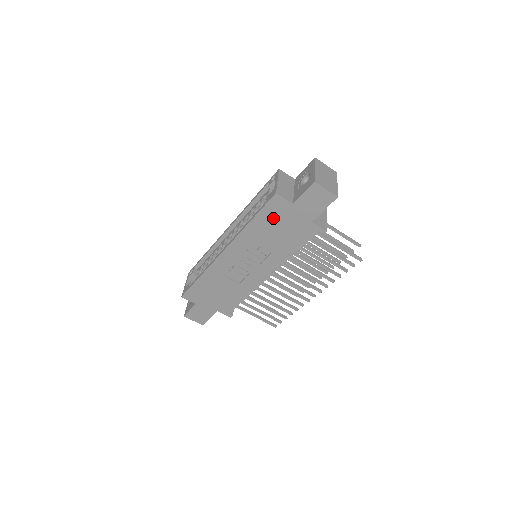
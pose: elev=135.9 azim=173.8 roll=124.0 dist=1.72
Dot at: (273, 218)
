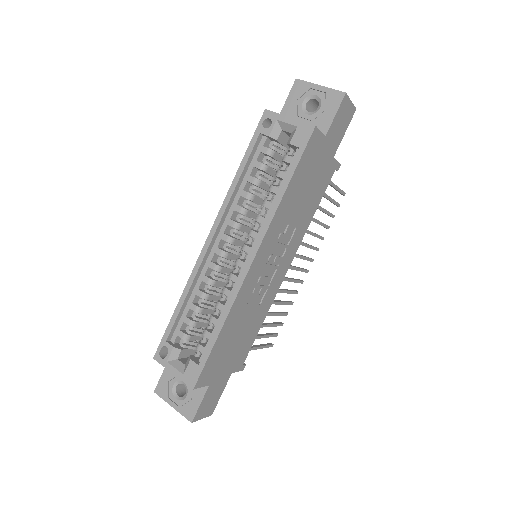
Dot at: (306, 170)
